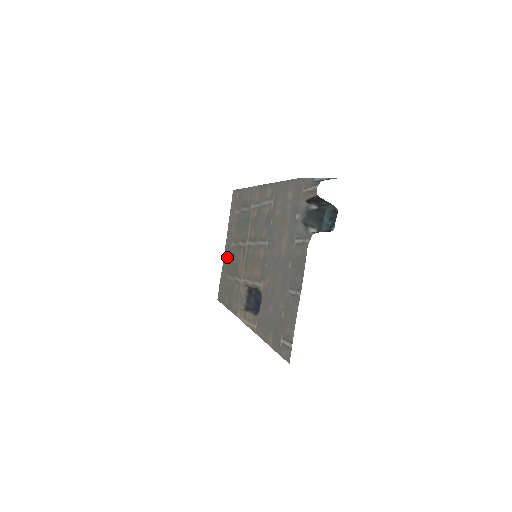
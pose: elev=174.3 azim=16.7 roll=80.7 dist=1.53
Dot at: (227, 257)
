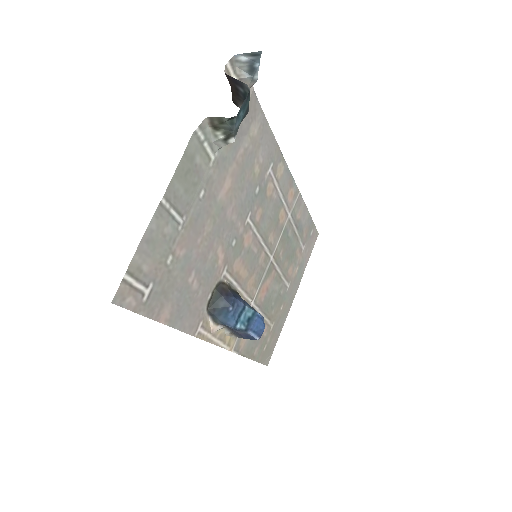
Dot at: (285, 306)
